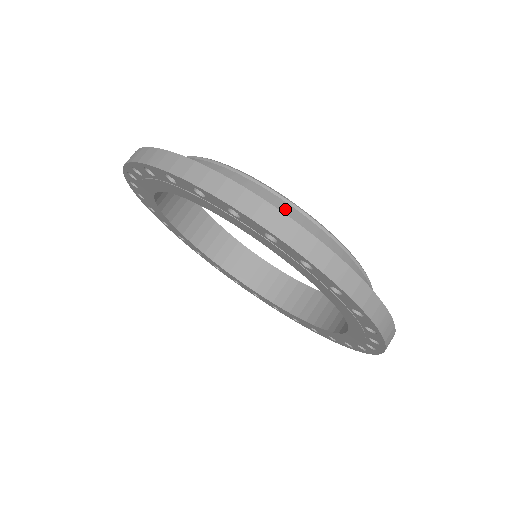
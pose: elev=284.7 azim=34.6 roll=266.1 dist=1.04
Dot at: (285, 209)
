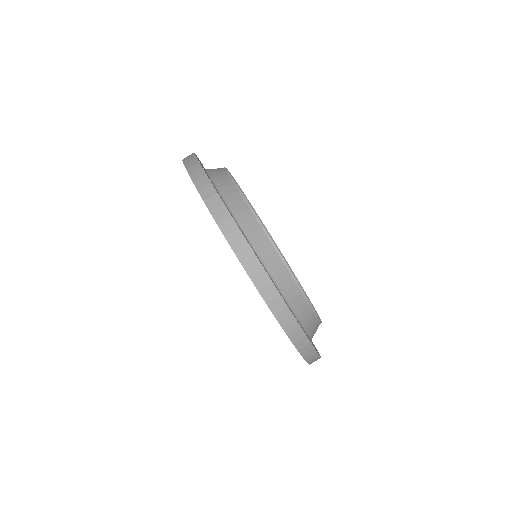
Dot at: (249, 218)
